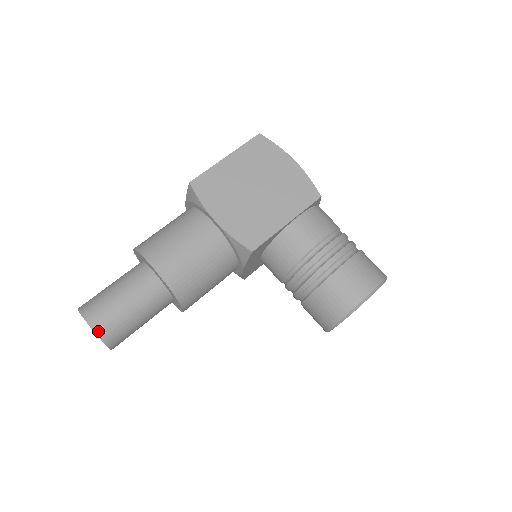
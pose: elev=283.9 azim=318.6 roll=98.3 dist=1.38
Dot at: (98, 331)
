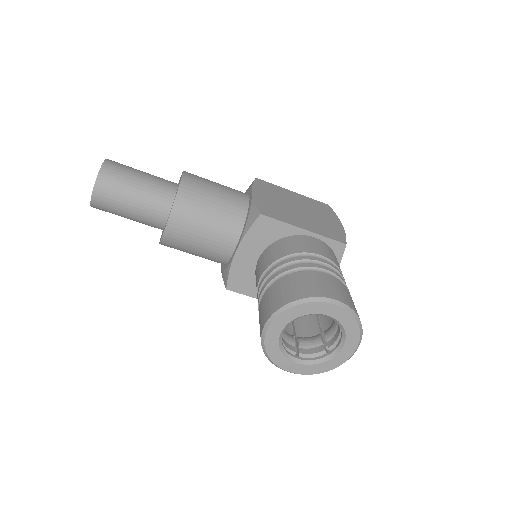
Dot at: (105, 166)
